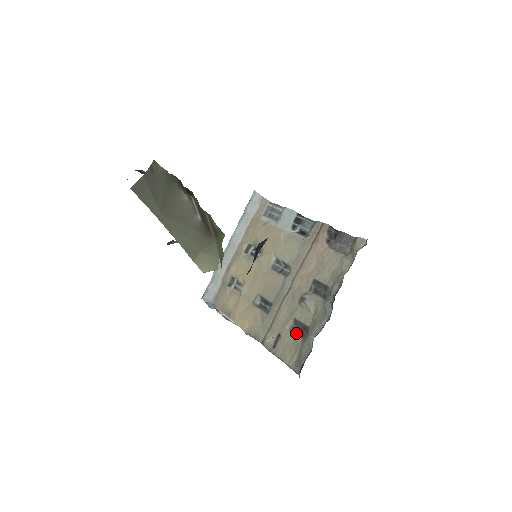
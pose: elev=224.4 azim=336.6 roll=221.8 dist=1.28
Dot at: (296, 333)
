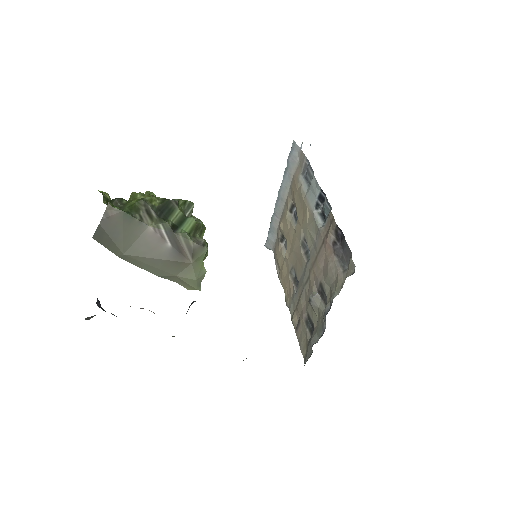
Dot at: (308, 327)
